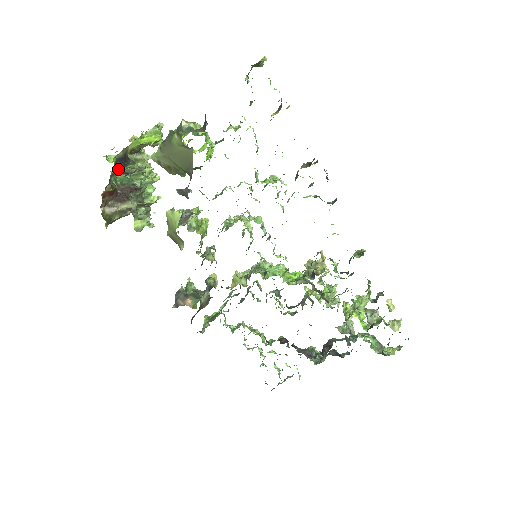
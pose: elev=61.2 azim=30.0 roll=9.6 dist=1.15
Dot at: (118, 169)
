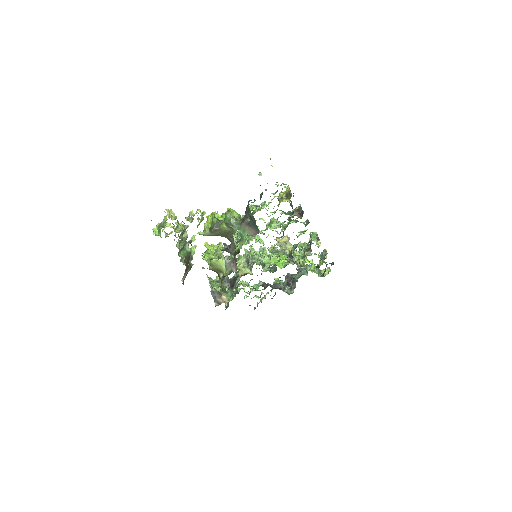
Dot at: occluded
